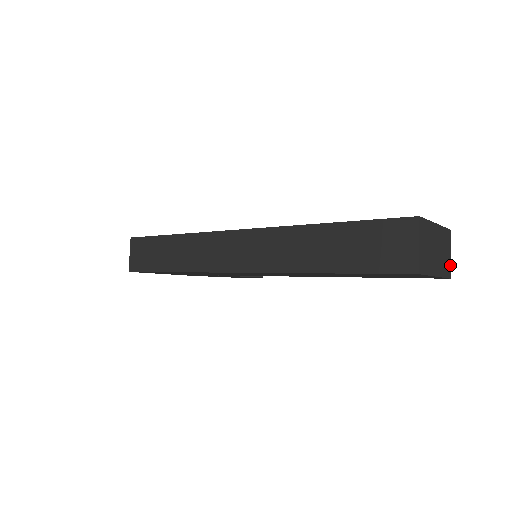
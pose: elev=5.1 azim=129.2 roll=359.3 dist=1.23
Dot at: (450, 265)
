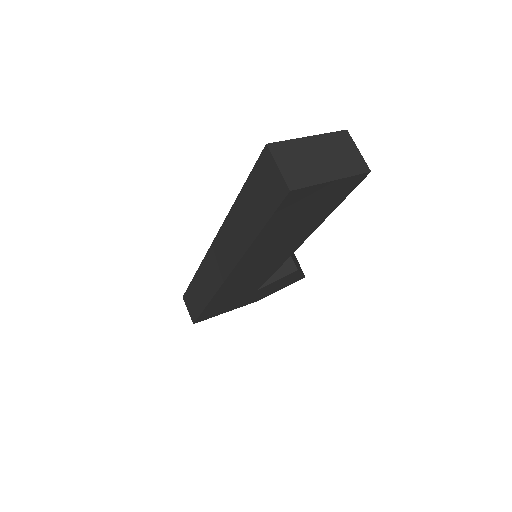
Dot at: (362, 160)
